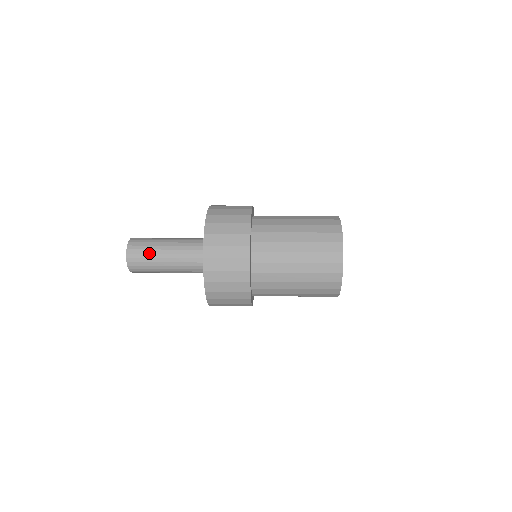
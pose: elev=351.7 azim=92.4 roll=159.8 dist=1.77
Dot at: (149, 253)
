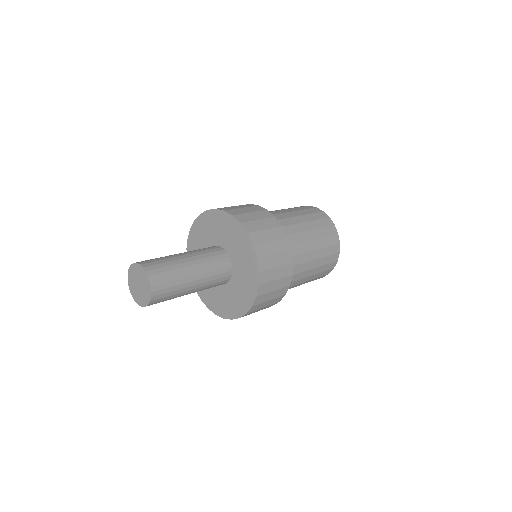
Dot at: (168, 261)
